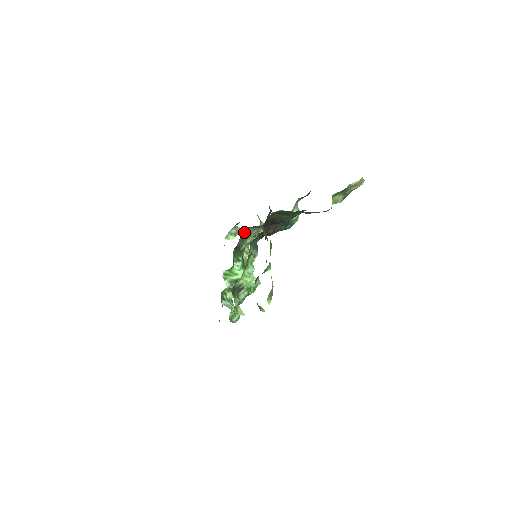
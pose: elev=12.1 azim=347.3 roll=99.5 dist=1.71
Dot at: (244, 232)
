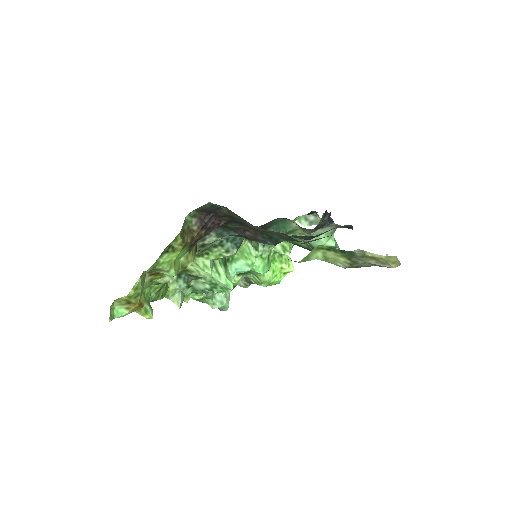
Dot at: (284, 221)
